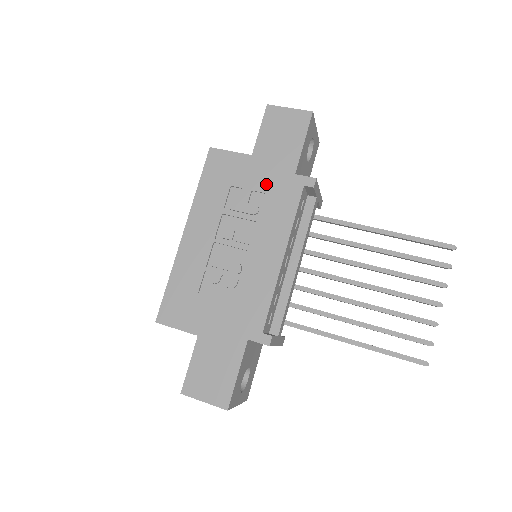
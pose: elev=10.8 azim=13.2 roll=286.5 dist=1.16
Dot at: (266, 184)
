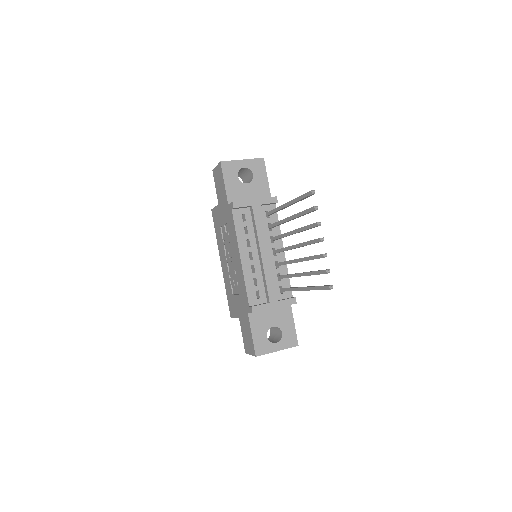
Dot at: (225, 218)
